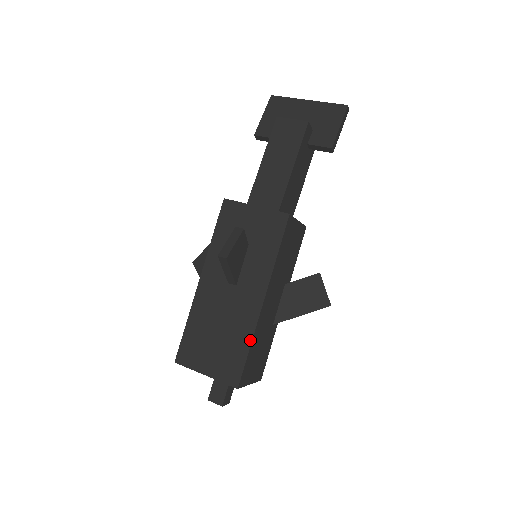
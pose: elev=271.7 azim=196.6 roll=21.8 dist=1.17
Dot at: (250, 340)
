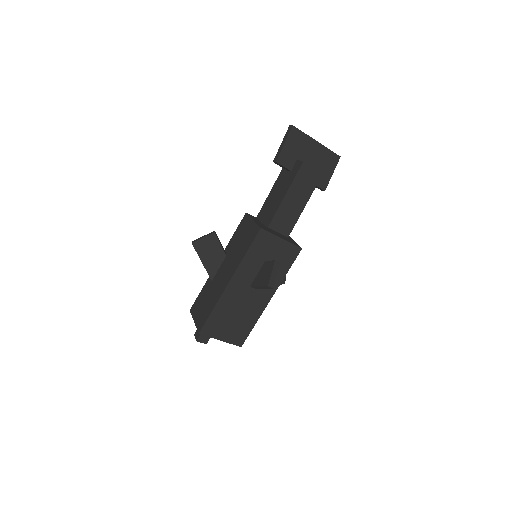
Dot at: (256, 321)
